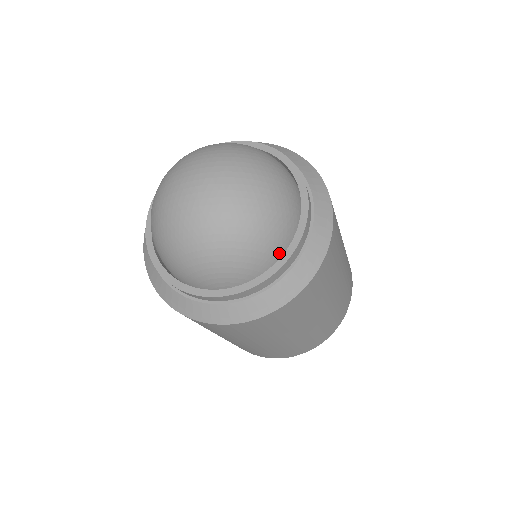
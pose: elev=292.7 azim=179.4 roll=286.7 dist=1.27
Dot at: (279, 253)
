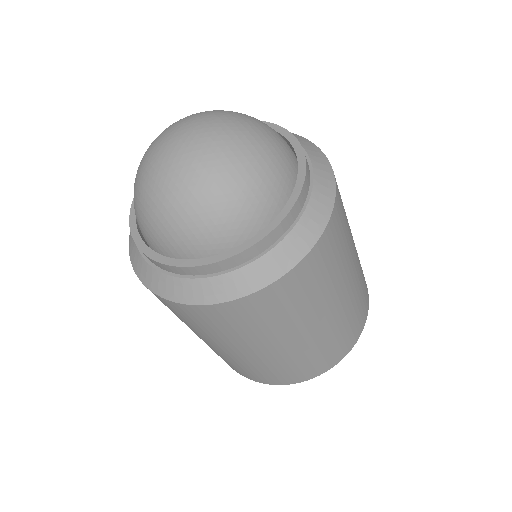
Dot at: (192, 255)
